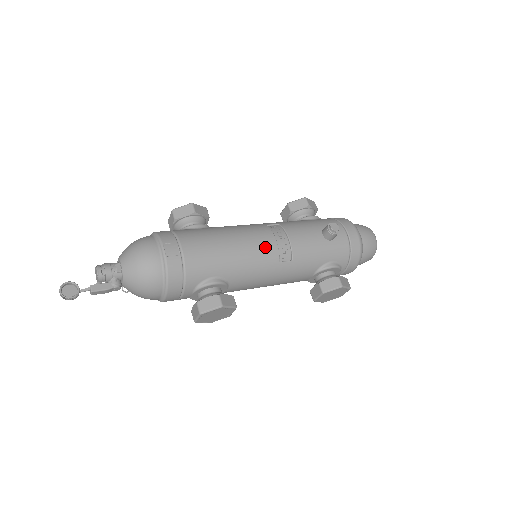
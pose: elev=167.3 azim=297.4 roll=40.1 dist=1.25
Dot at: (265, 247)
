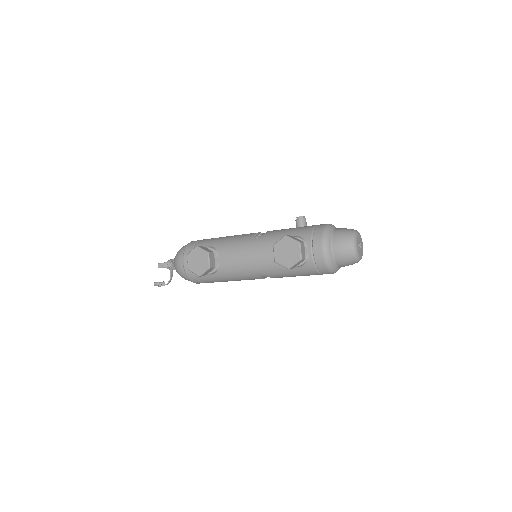
Dot at: (248, 234)
